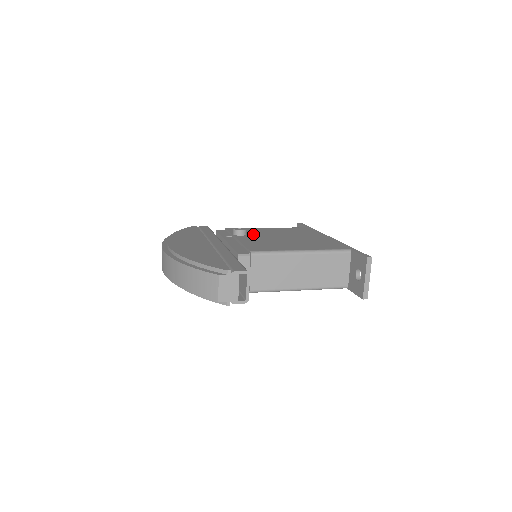
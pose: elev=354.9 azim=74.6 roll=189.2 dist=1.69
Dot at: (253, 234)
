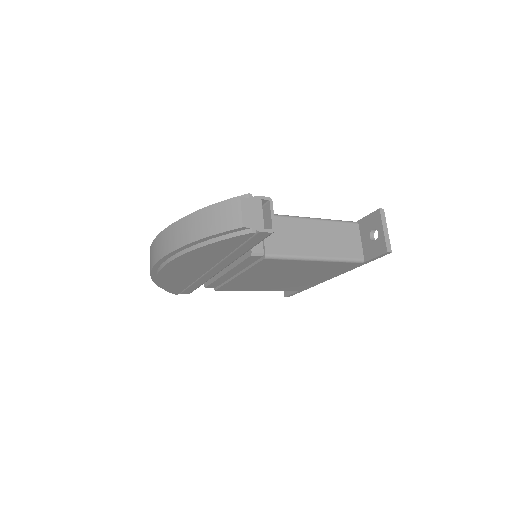
Dot at: occluded
